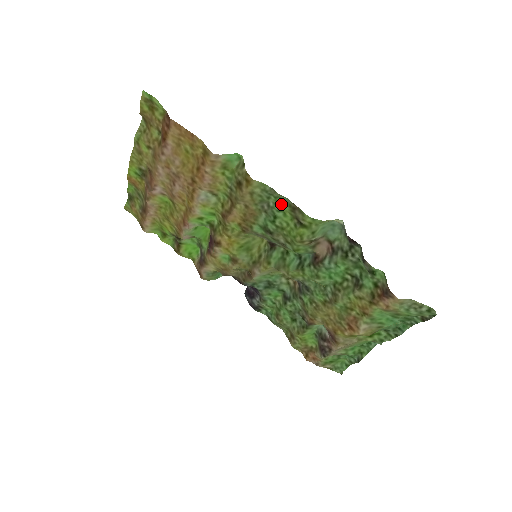
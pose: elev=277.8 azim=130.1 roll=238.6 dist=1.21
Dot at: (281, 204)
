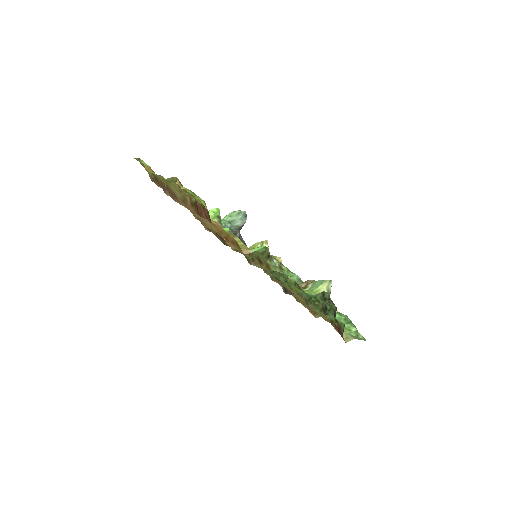
Dot at: occluded
